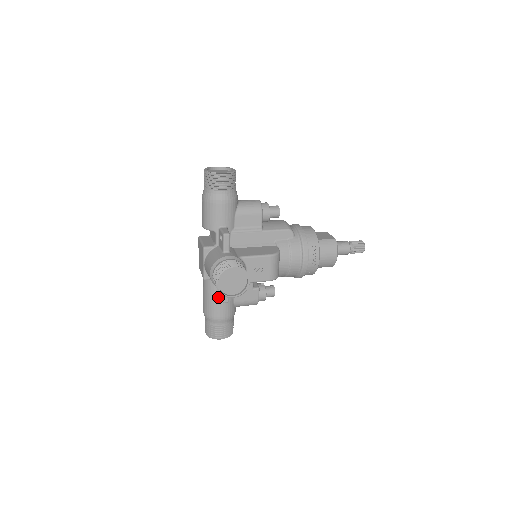
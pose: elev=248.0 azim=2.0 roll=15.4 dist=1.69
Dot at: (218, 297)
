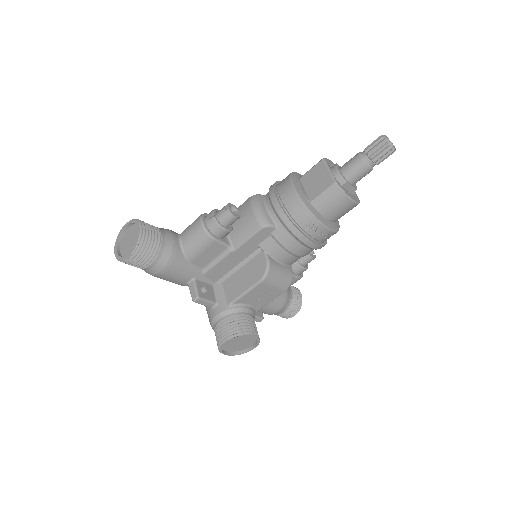
Dot at: occluded
